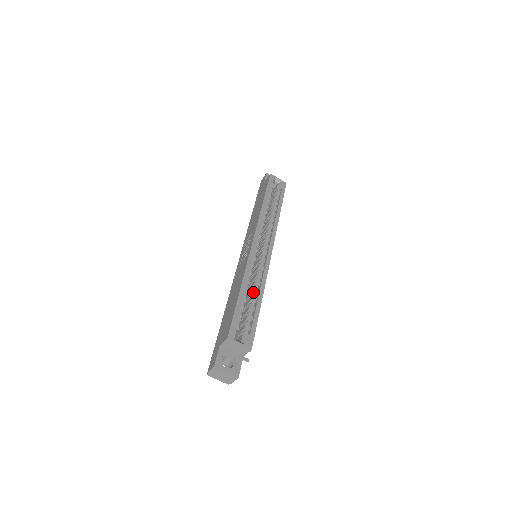
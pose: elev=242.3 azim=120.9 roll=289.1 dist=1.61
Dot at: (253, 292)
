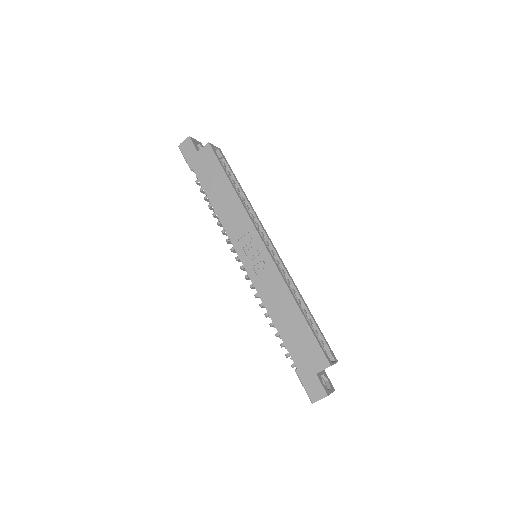
Dot at: occluded
